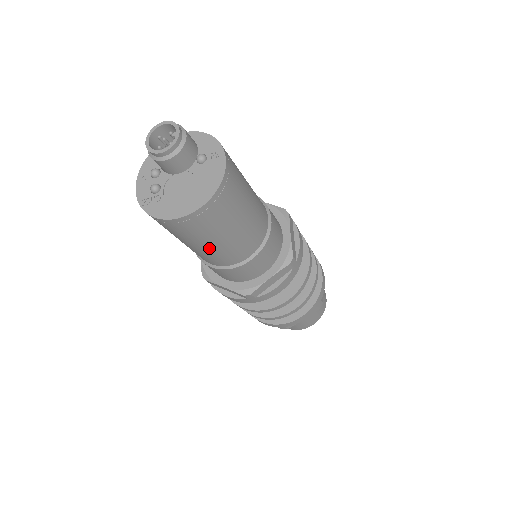
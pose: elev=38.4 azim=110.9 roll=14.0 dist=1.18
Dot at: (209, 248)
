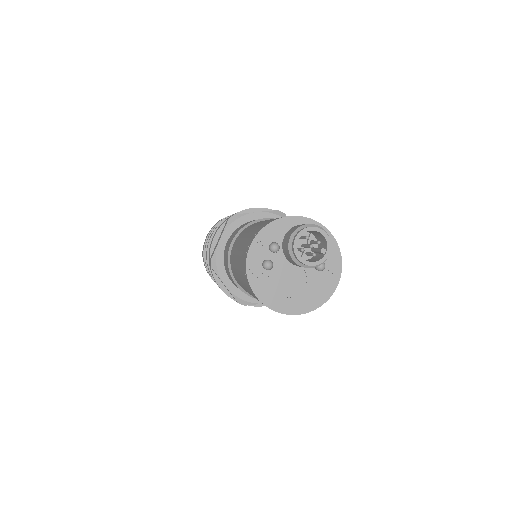
Dot at: occluded
